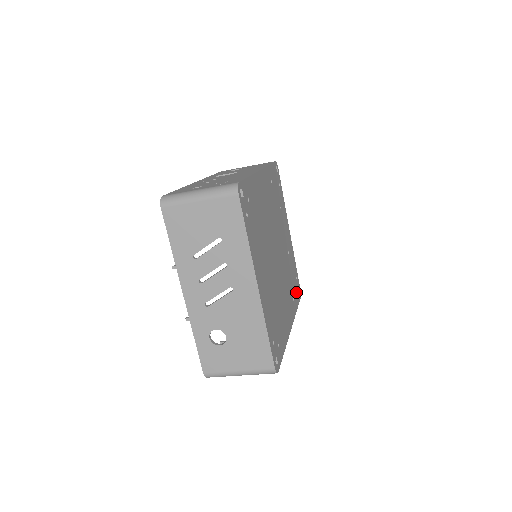
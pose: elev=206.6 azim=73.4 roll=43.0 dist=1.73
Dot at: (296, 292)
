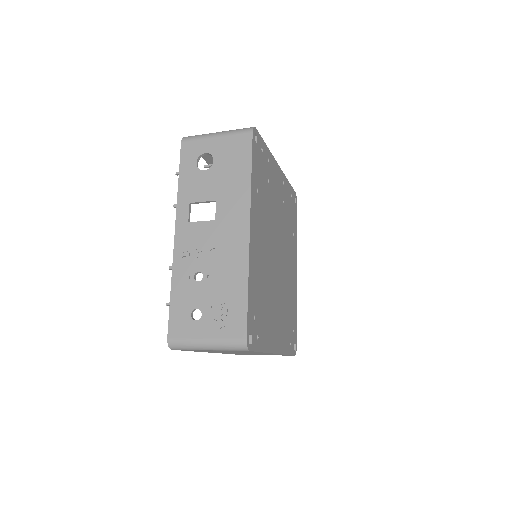
Dot at: (294, 214)
